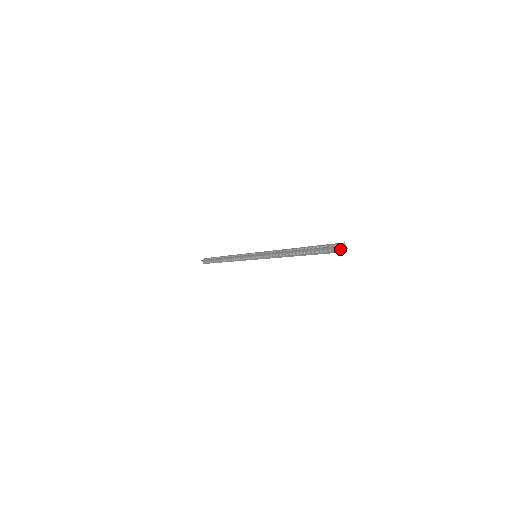
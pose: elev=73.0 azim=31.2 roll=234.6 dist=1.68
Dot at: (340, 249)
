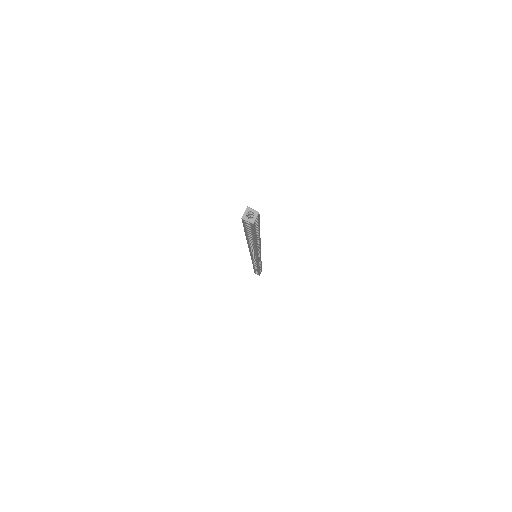
Dot at: occluded
